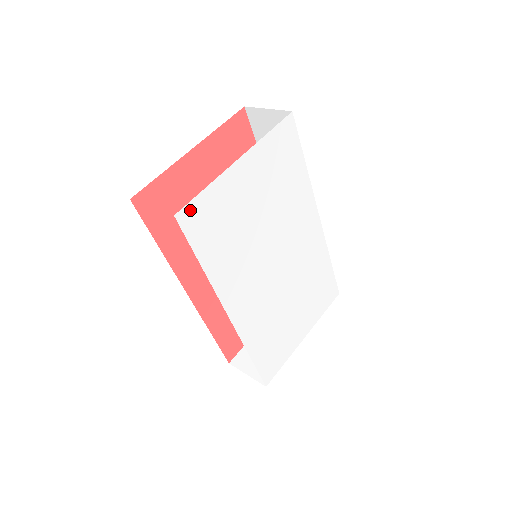
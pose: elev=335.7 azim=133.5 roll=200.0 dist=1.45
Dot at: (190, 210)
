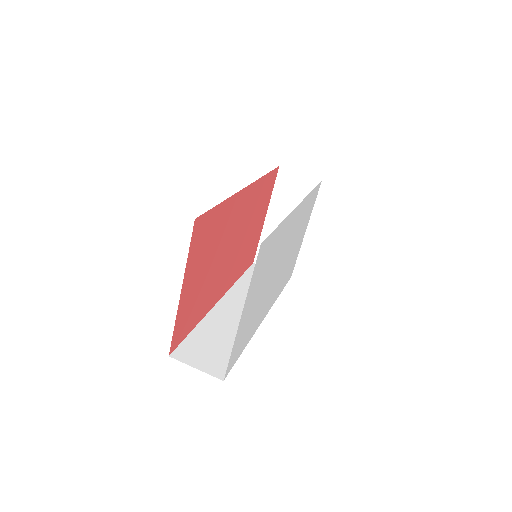
Dot at: (229, 366)
